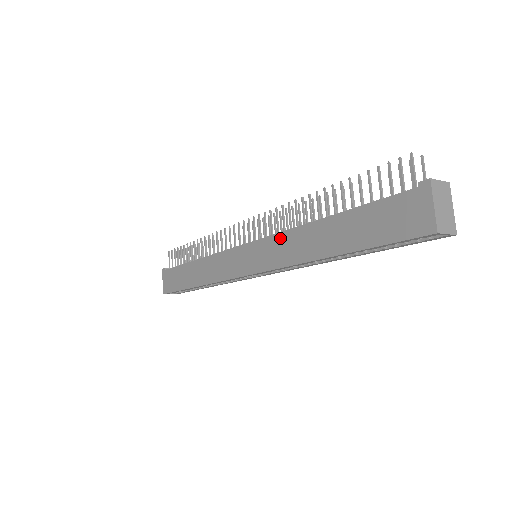
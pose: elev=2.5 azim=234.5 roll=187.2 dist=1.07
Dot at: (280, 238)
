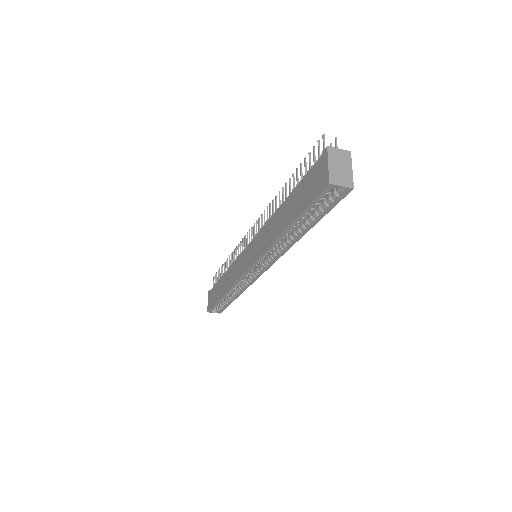
Dot at: (262, 231)
